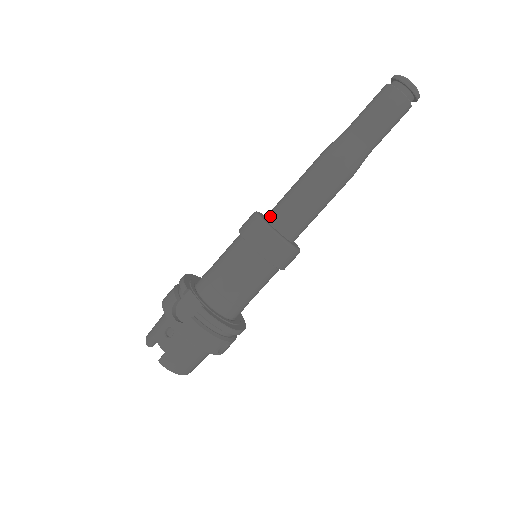
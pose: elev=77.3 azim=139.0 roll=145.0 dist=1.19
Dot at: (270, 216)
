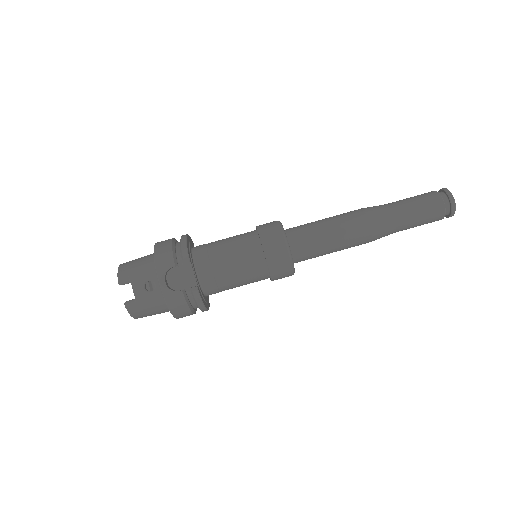
Dot at: (292, 237)
